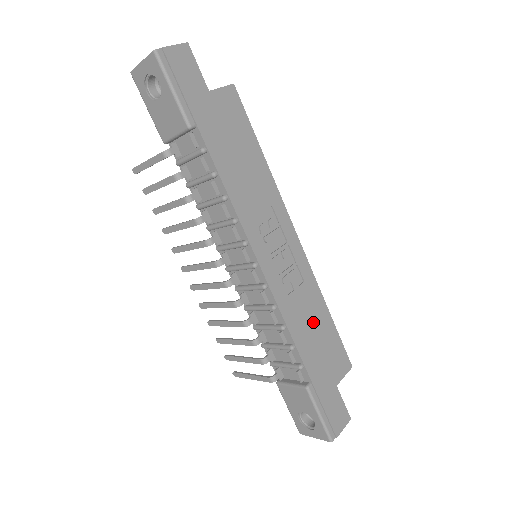
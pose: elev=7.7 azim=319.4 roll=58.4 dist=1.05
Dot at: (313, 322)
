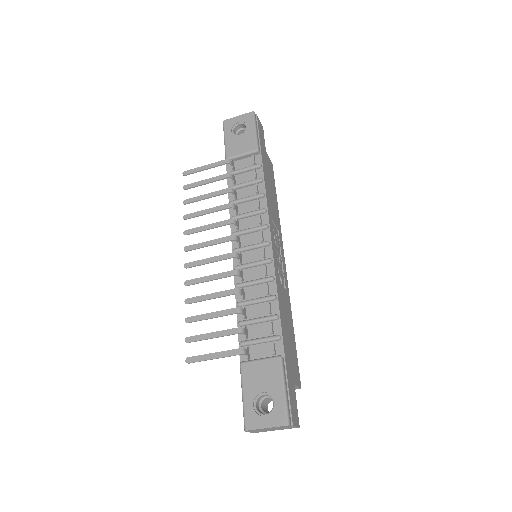
Dot at: (287, 319)
